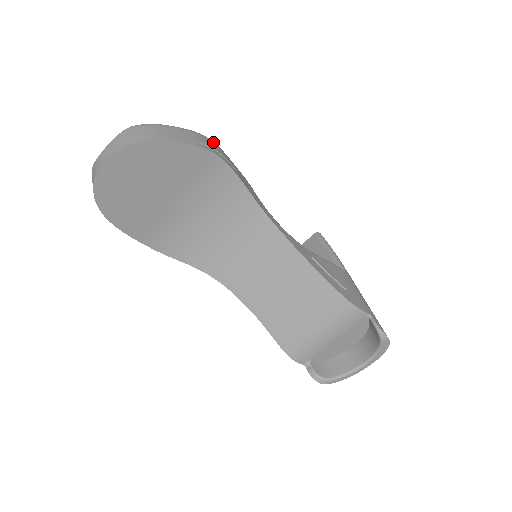
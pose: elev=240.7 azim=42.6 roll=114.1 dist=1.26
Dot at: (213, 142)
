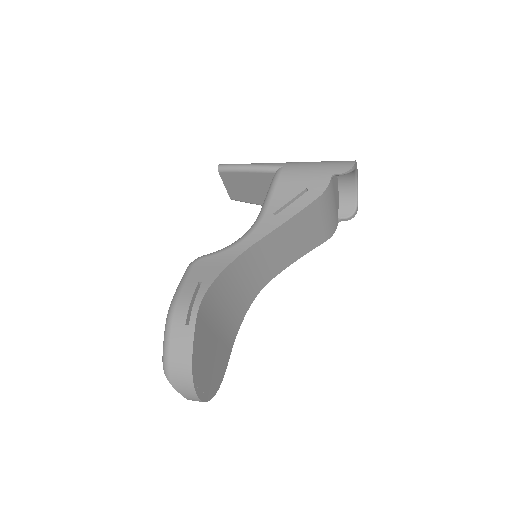
Dot at: (176, 304)
